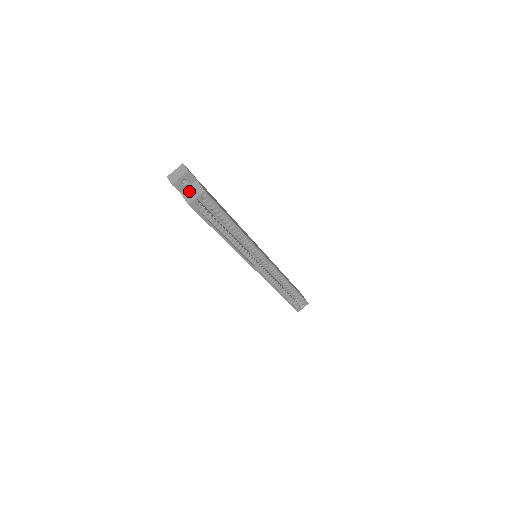
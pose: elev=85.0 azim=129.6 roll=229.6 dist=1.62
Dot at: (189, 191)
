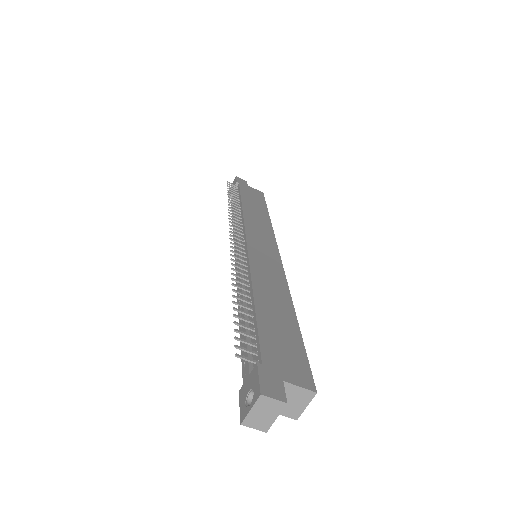
Dot at: occluded
